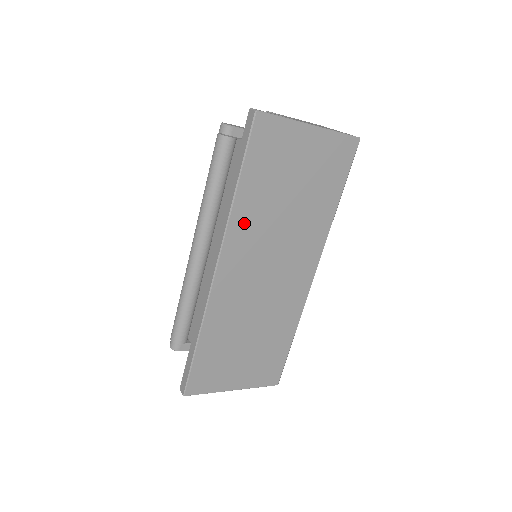
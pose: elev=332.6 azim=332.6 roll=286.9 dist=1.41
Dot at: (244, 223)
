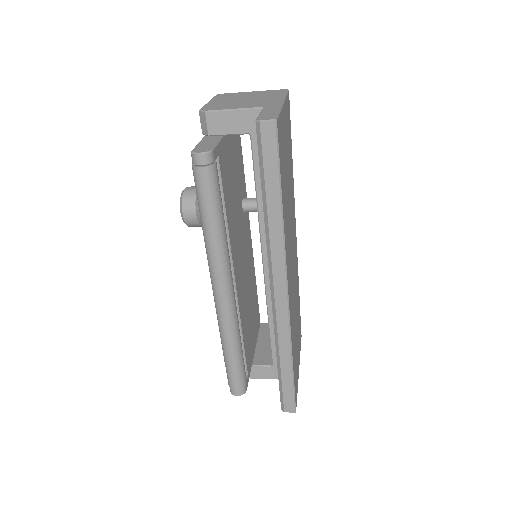
Dot at: (286, 235)
